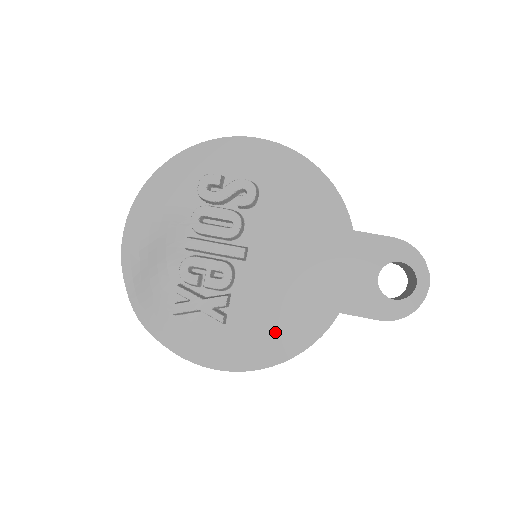
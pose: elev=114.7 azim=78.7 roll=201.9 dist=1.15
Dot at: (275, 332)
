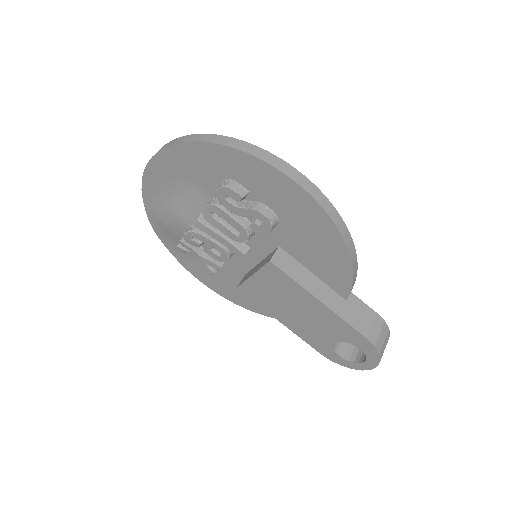
Dot at: occluded
